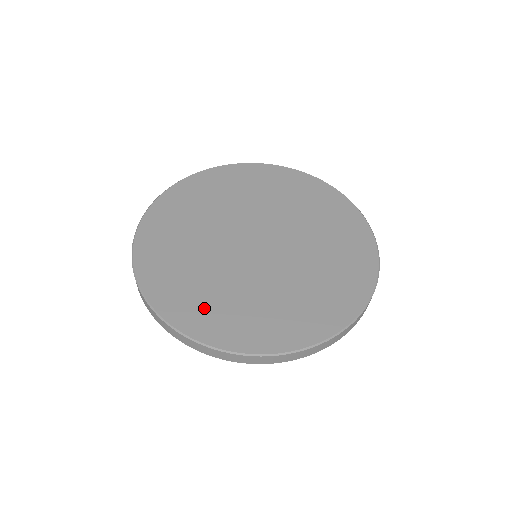
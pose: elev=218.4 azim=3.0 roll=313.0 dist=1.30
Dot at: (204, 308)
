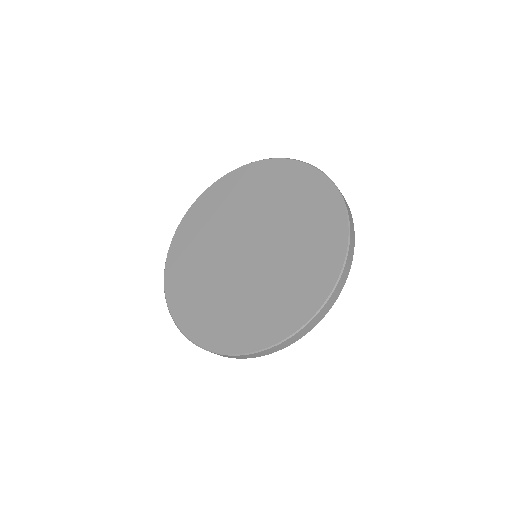
Dot at: (190, 300)
